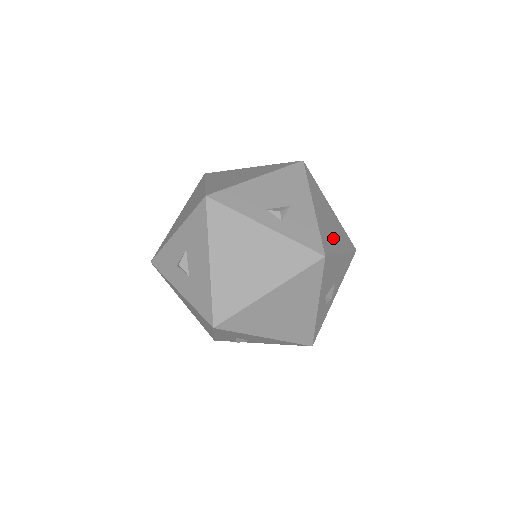
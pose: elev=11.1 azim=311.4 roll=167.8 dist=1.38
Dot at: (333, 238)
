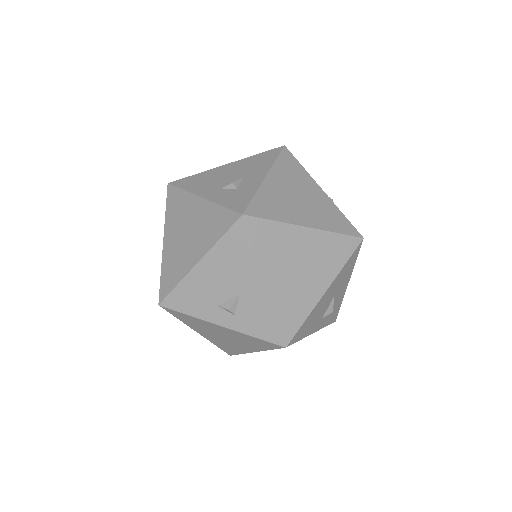
Dot at: (306, 291)
